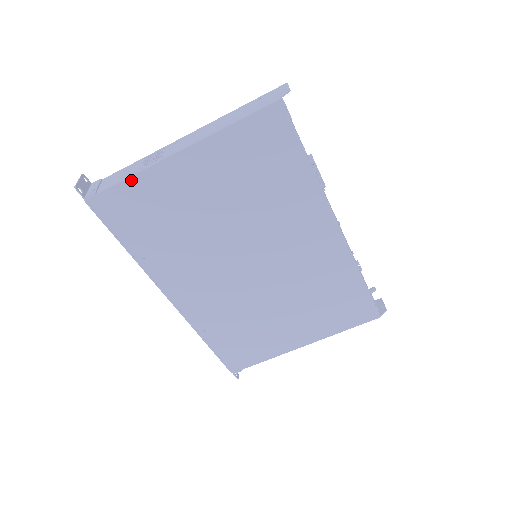
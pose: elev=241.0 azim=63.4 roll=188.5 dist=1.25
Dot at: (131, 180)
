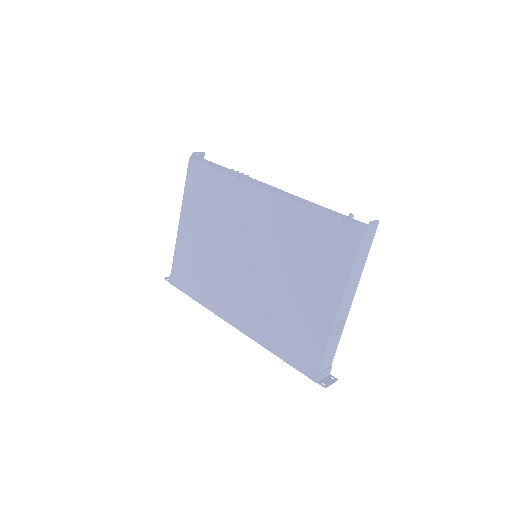
Dot at: (175, 255)
